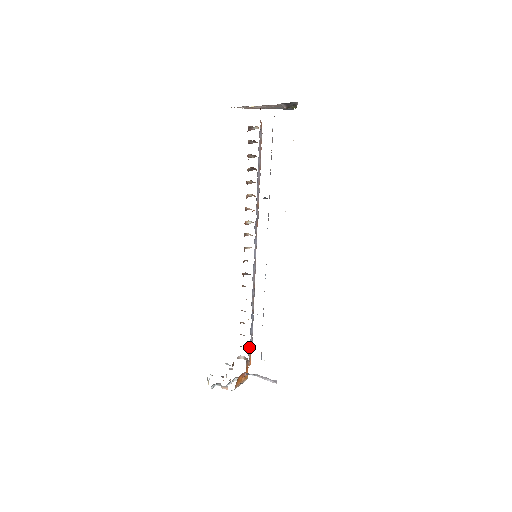
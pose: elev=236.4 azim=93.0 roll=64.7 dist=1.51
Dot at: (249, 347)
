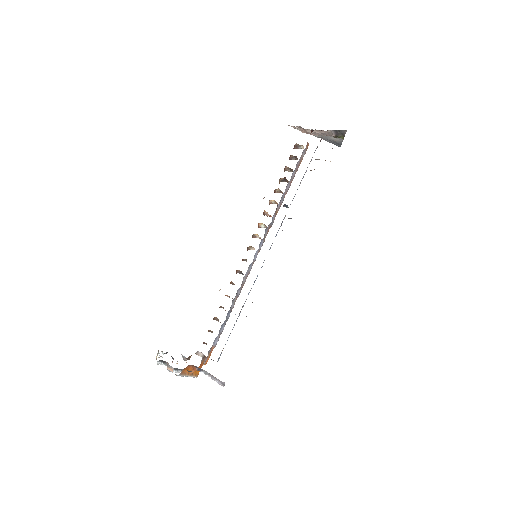
Dot at: (212, 345)
